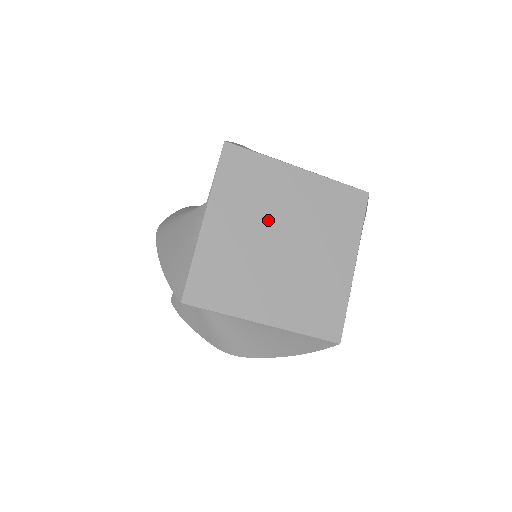
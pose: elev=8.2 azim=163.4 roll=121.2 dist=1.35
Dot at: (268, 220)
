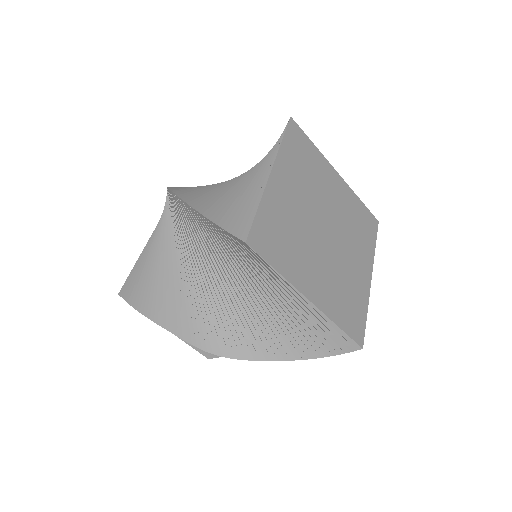
Dot at: (317, 203)
